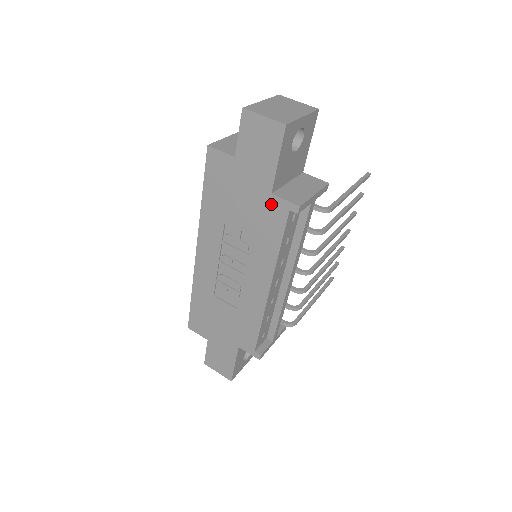
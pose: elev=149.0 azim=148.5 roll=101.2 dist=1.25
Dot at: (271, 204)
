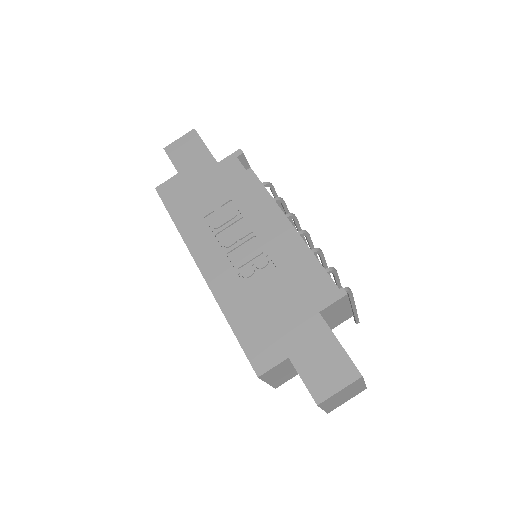
Dot at: (223, 168)
